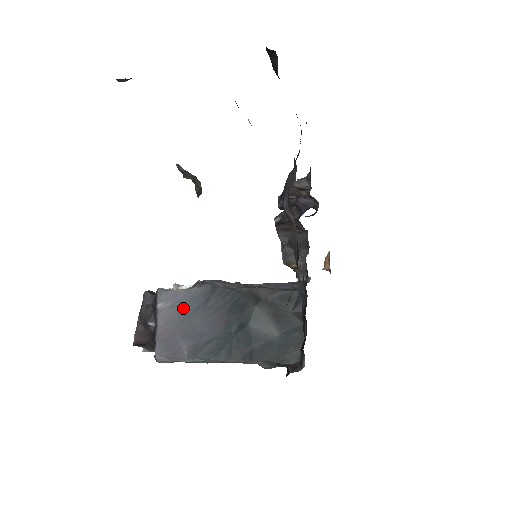
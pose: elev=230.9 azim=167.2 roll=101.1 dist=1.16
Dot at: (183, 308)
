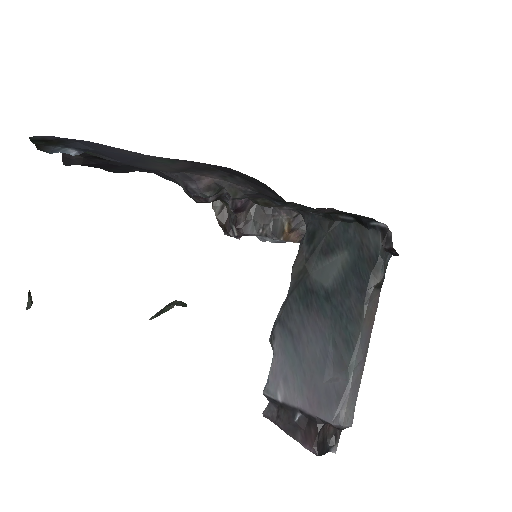
Dot at: (290, 367)
